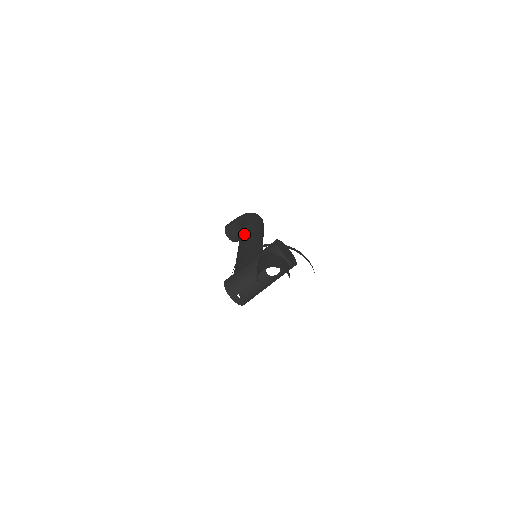
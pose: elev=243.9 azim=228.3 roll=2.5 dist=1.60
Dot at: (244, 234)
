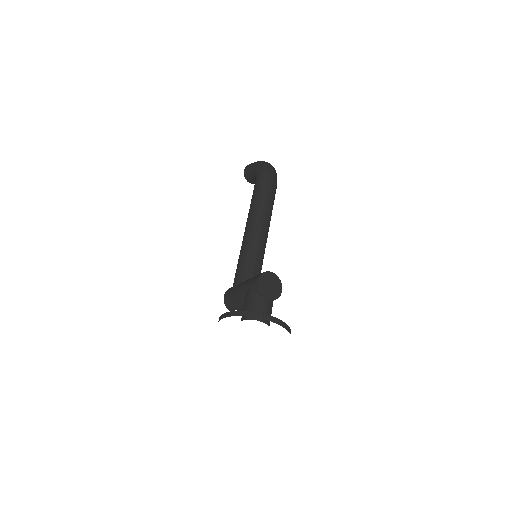
Dot at: (249, 218)
